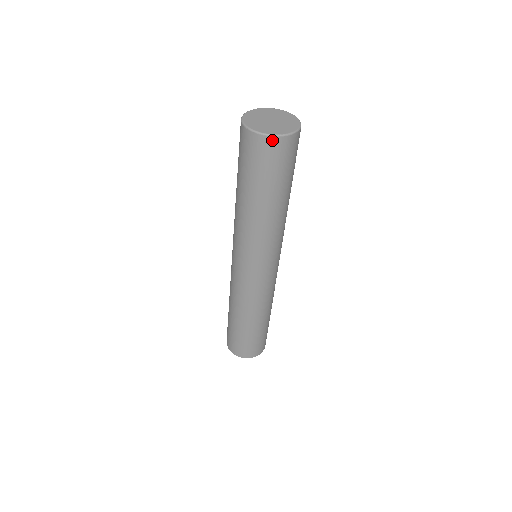
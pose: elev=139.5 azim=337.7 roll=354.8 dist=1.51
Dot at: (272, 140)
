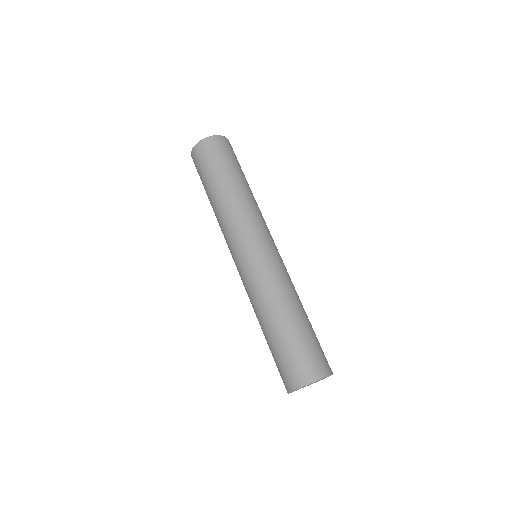
Dot at: (216, 138)
